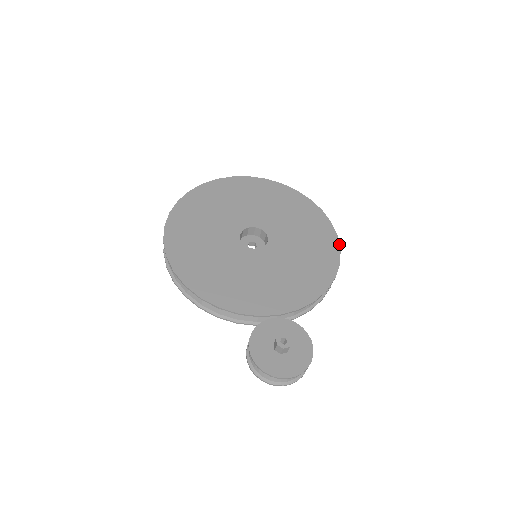
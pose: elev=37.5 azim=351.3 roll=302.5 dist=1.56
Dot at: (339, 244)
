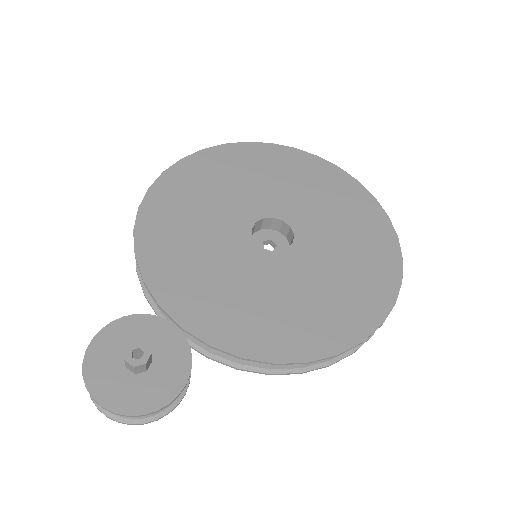
Dot at: (370, 334)
